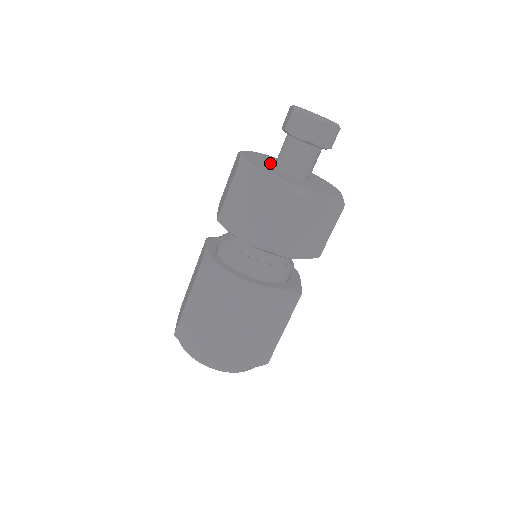
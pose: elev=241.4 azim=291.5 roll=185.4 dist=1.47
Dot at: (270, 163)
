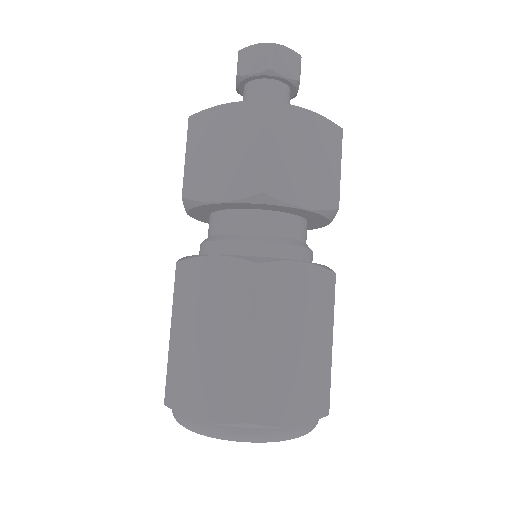
Dot at: occluded
